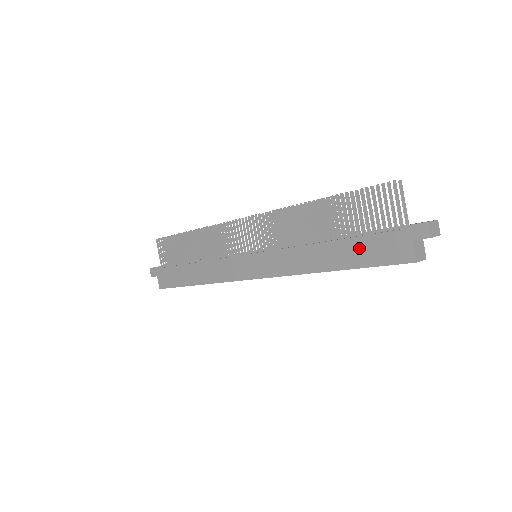
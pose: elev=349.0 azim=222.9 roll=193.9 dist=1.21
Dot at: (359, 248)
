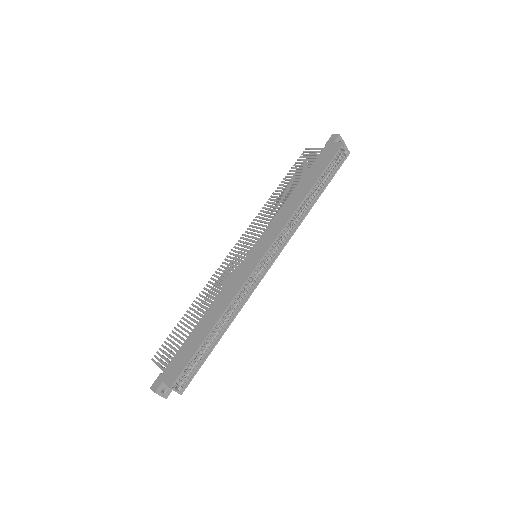
Dot at: (314, 170)
